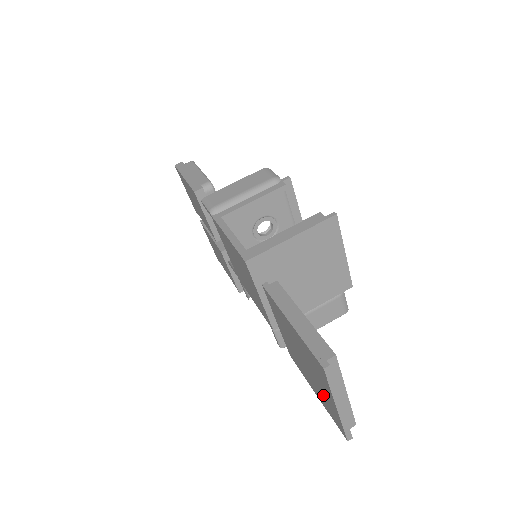
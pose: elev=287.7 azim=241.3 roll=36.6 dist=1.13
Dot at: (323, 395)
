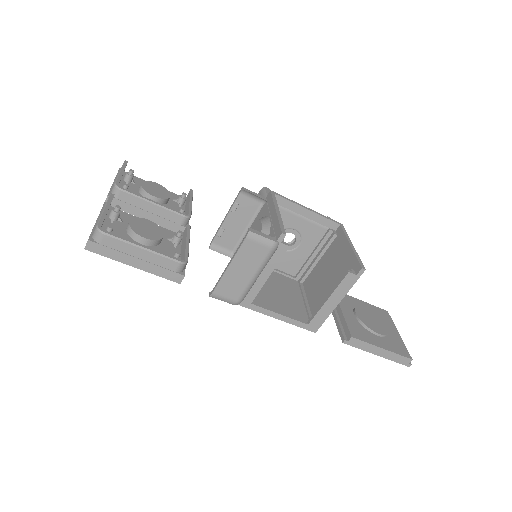
Dot at: occluded
